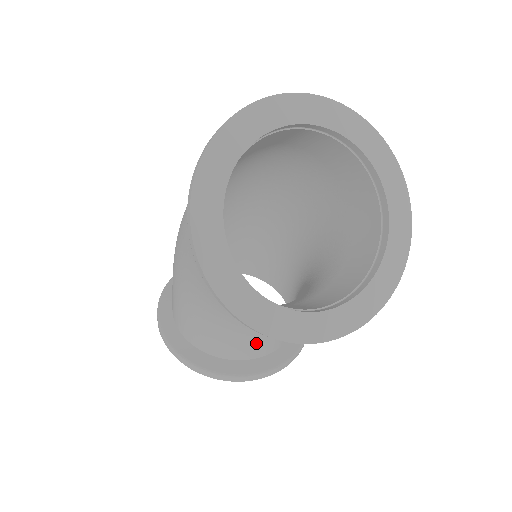
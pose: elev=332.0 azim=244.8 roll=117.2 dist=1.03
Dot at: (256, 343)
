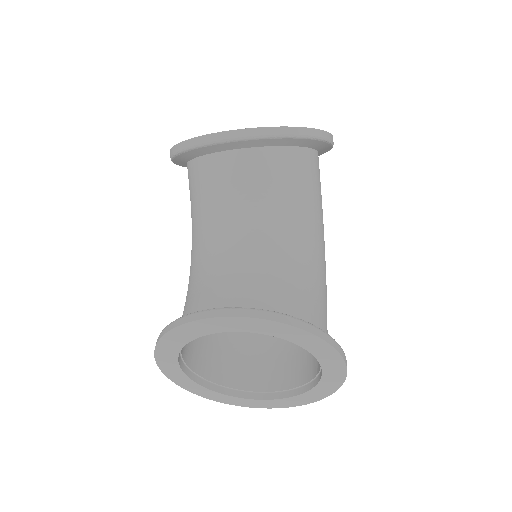
Dot at: (225, 288)
